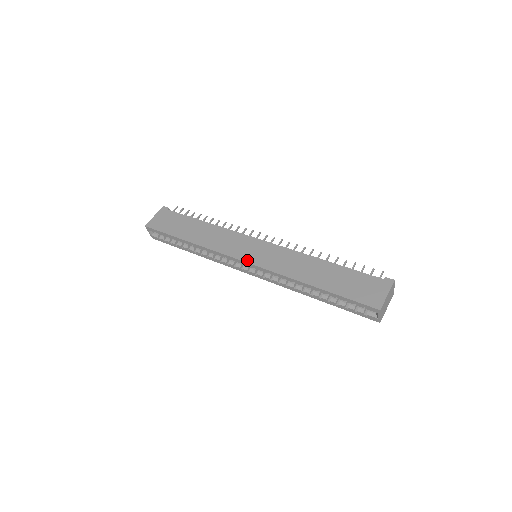
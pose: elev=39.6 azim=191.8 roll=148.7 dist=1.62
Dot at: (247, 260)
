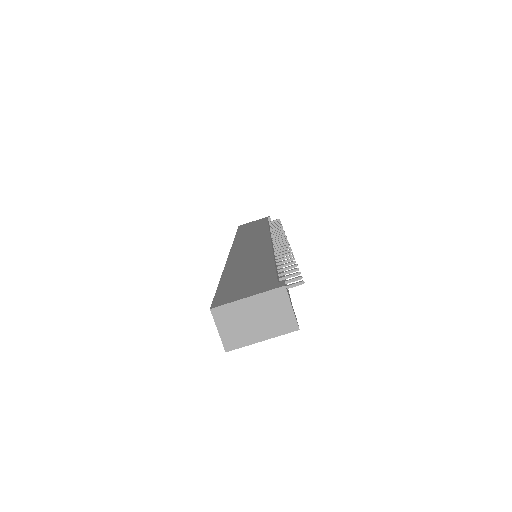
Dot at: (233, 249)
